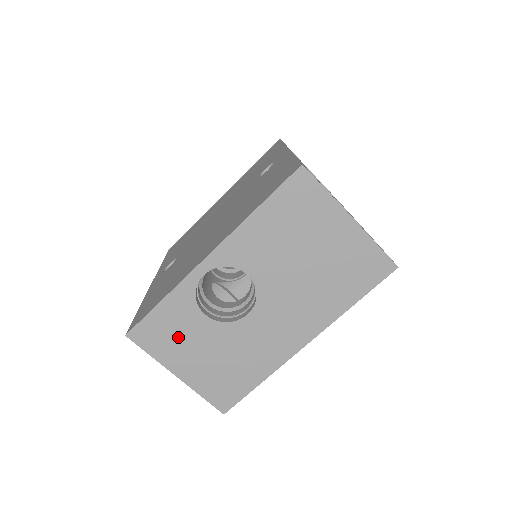
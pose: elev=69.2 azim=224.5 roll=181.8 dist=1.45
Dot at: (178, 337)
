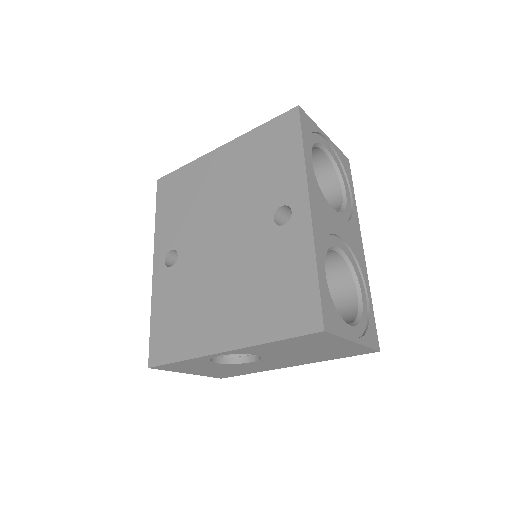
Dot at: (192, 367)
